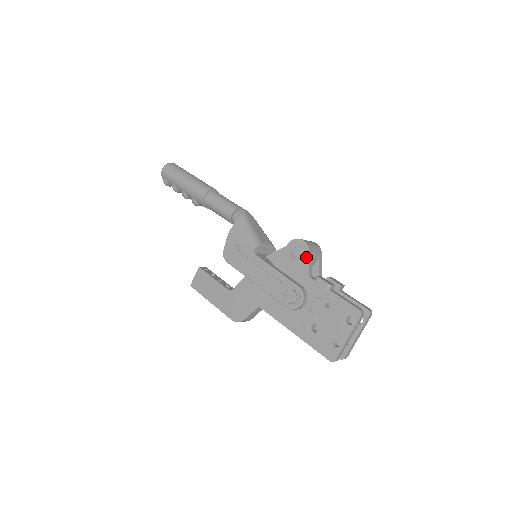
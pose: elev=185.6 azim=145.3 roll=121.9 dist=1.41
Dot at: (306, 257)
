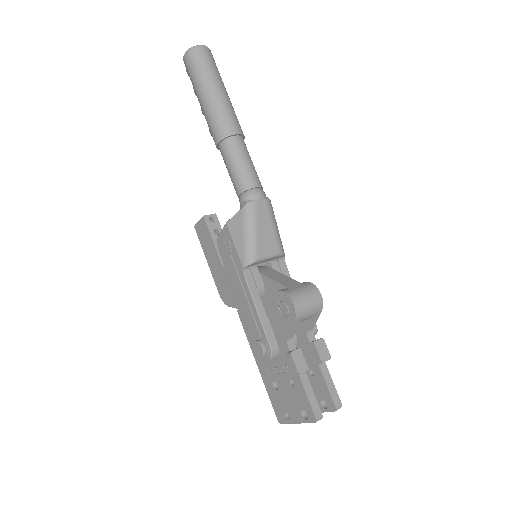
Dot at: (290, 323)
